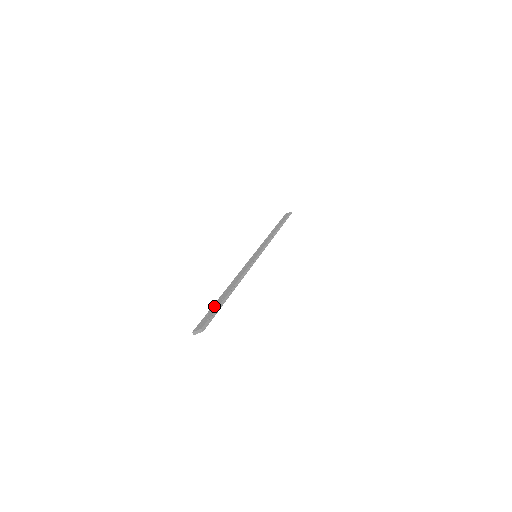
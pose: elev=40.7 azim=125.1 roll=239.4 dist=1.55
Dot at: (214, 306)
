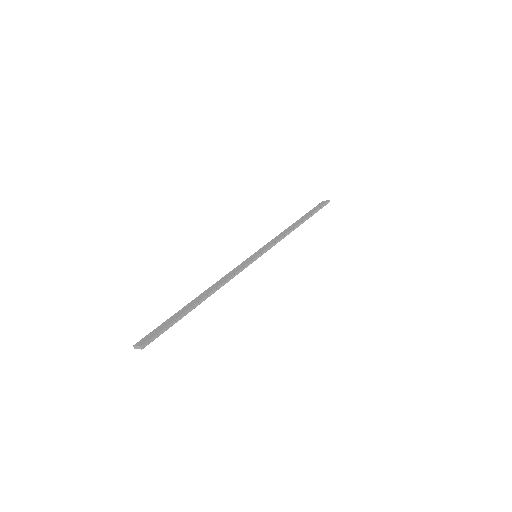
Dot at: (173, 317)
